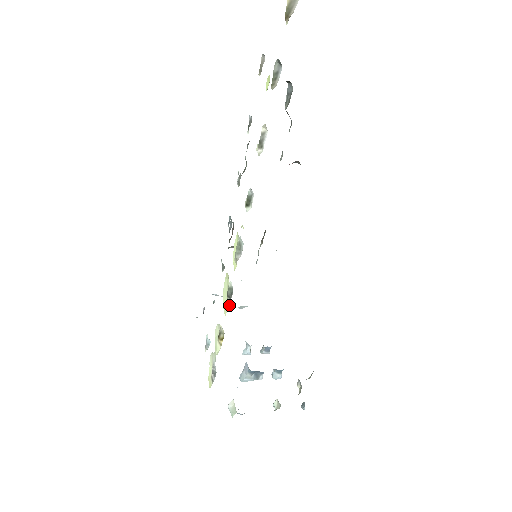
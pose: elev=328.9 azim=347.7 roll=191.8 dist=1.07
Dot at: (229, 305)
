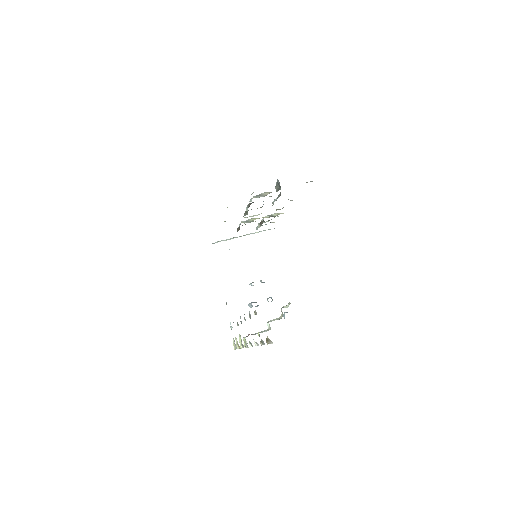
Dot at: (242, 347)
